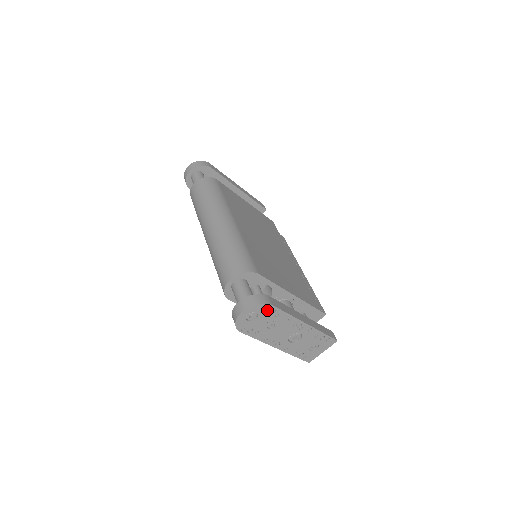
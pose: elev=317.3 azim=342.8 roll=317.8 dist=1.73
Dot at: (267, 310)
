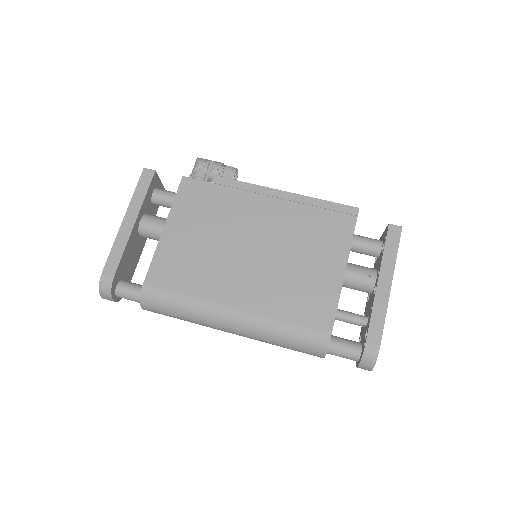
Dot at: occluded
